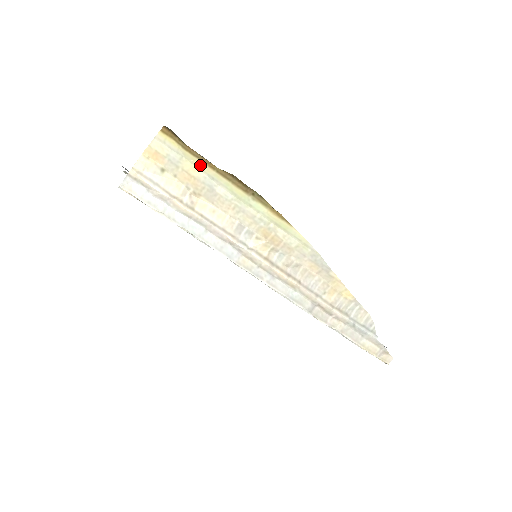
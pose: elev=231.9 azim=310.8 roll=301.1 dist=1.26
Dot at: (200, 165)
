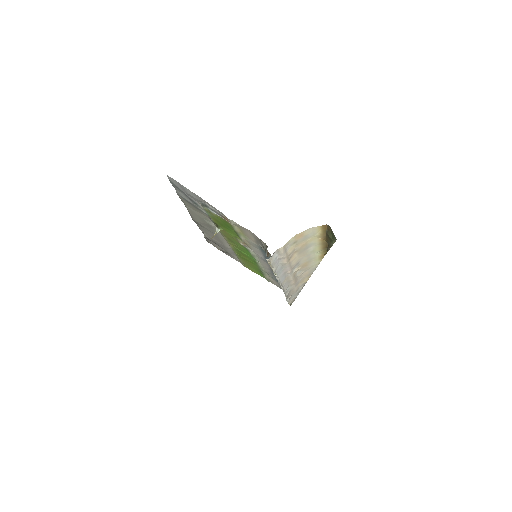
Dot at: (317, 239)
